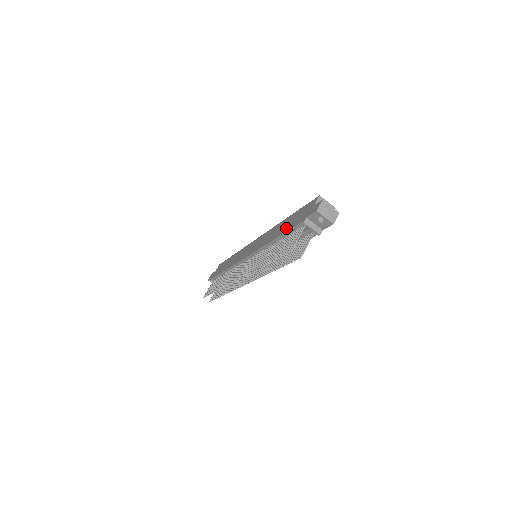
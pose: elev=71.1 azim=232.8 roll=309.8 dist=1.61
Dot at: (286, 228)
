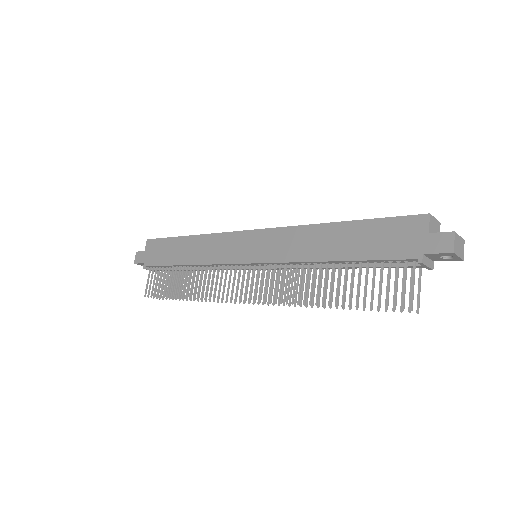
Dot at: (359, 251)
